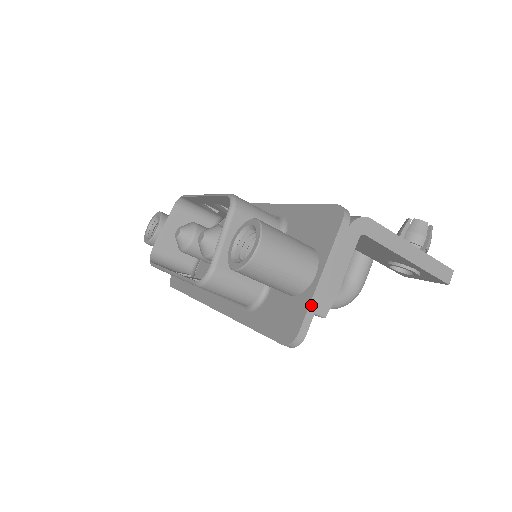
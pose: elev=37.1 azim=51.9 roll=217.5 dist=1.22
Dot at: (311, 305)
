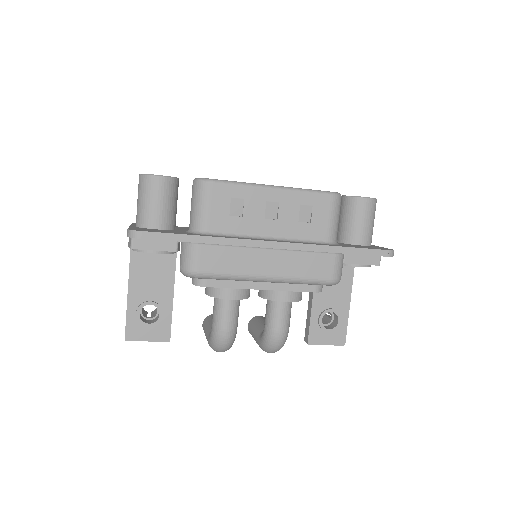
Dot at: occluded
